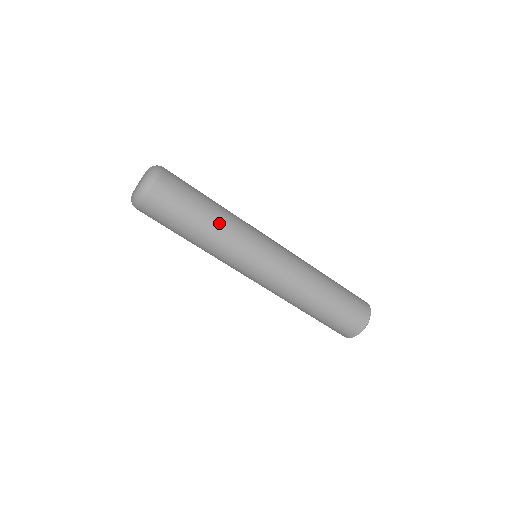
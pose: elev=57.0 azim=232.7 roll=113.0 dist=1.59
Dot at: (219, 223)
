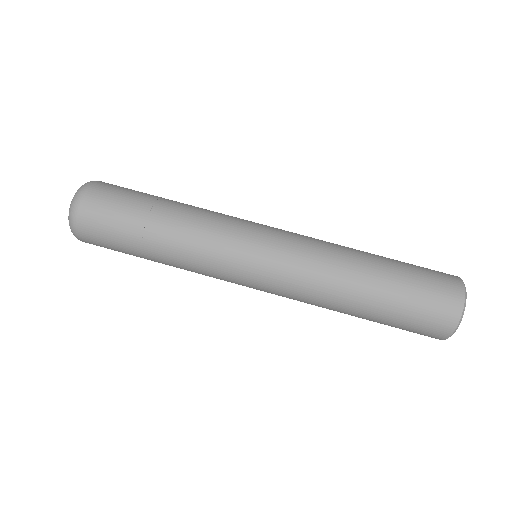
Dot at: (176, 228)
